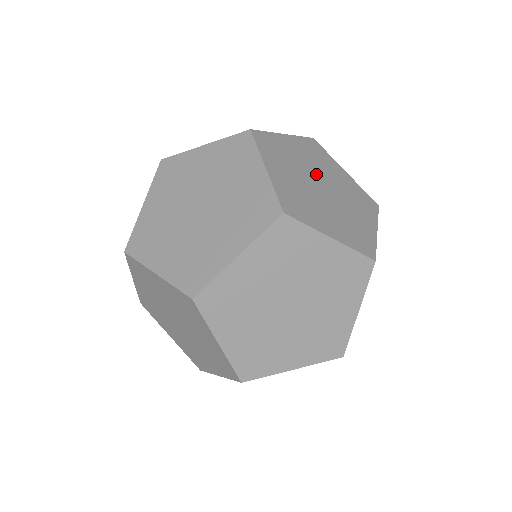
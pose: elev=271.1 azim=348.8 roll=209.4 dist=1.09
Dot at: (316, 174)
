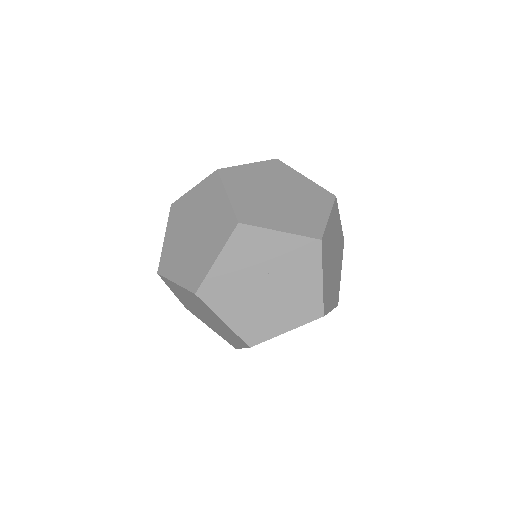
Dot at: (289, 192)
